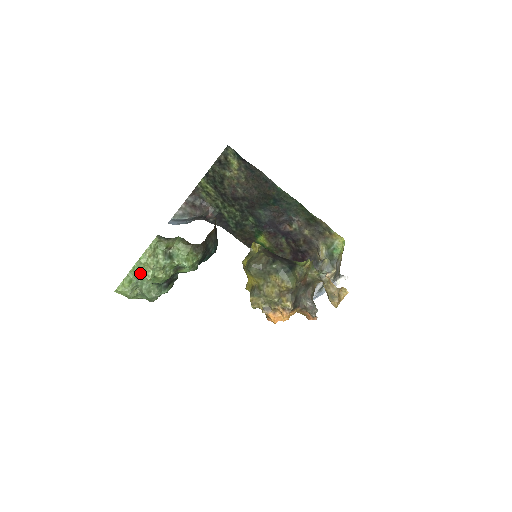
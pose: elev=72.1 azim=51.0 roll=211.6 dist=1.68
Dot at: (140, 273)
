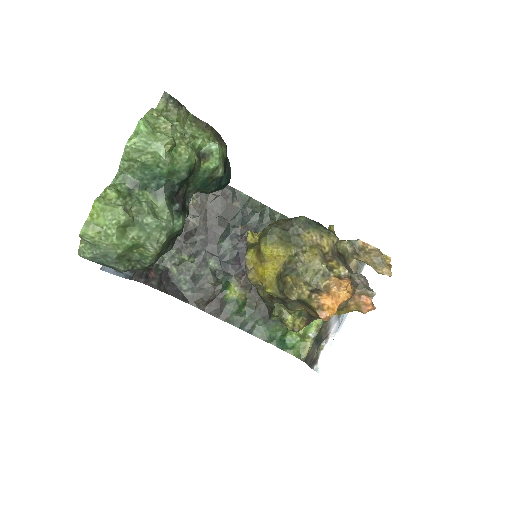
Dot at: (151, 135)
